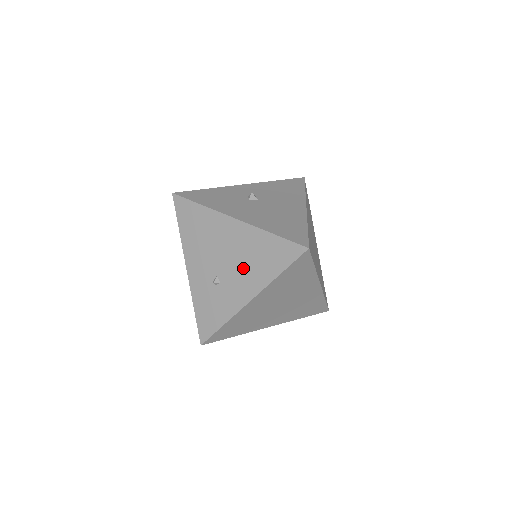
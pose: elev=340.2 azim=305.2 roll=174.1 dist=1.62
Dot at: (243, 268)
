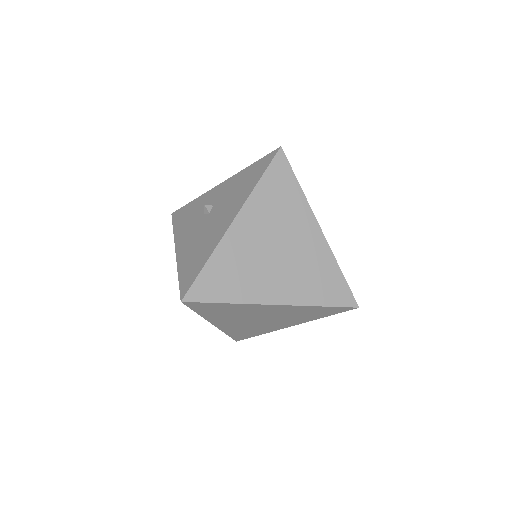
Dot at: occluded
